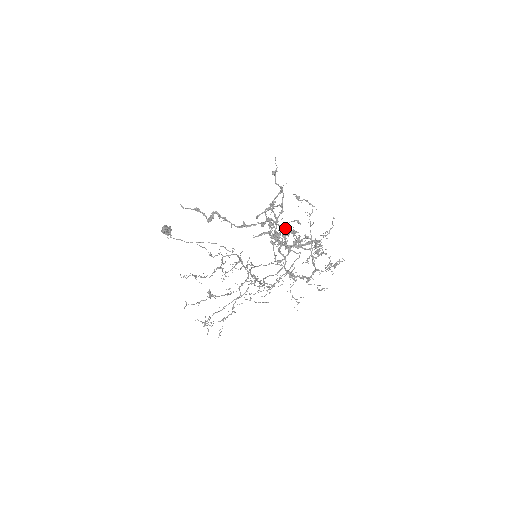
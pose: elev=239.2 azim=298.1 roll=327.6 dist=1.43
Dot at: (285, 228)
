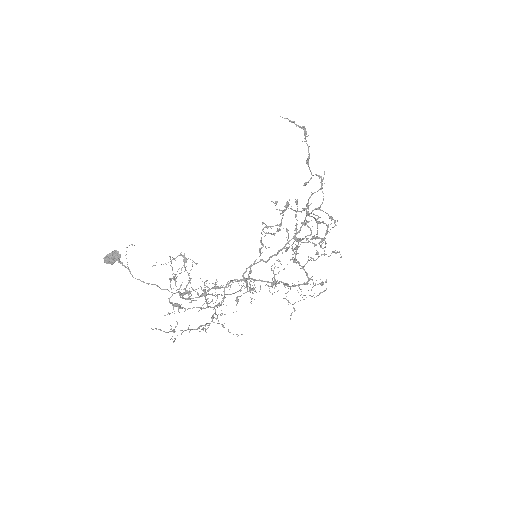
Dot at: occluded
